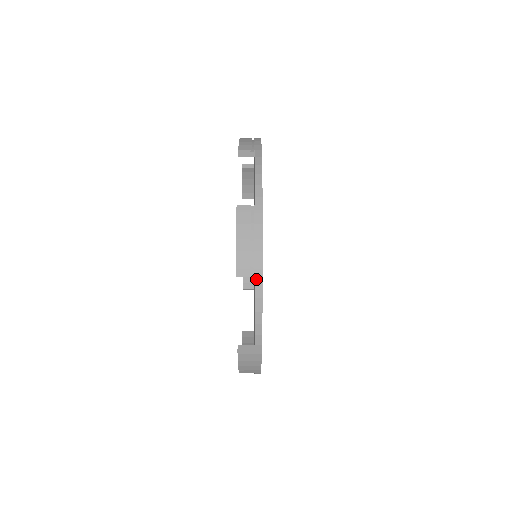
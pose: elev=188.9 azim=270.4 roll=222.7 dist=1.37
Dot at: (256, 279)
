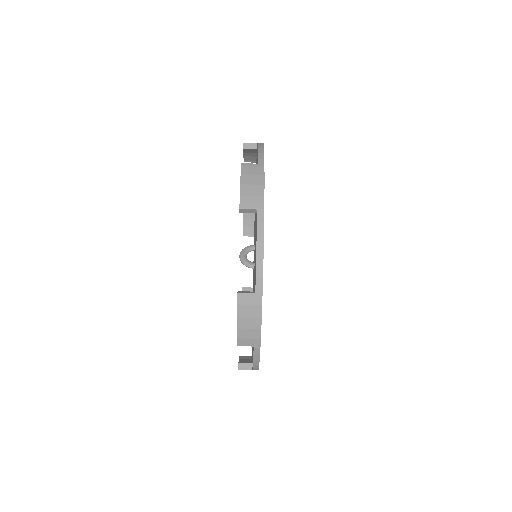
Dot at: occluded
